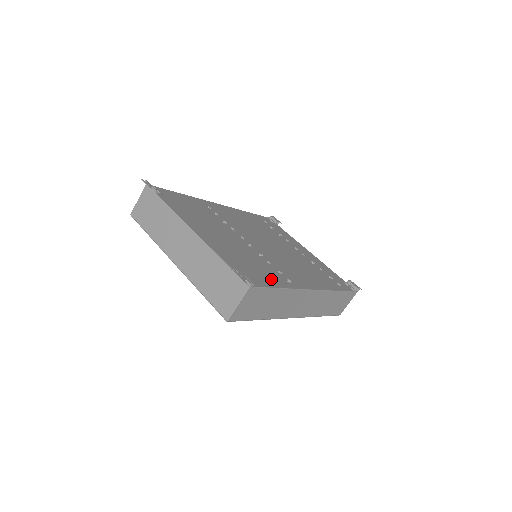
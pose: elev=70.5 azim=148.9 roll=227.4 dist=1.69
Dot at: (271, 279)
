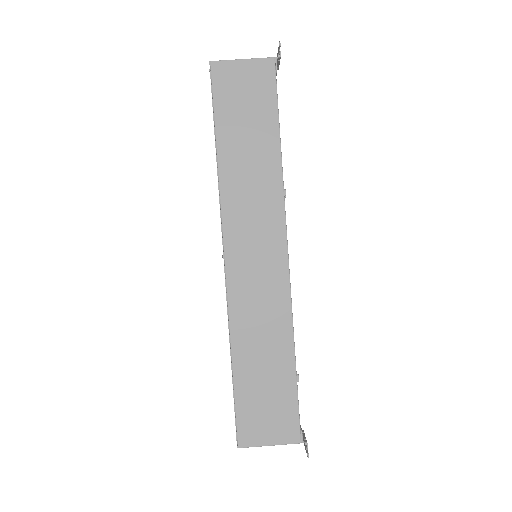
Dot at: occluded
